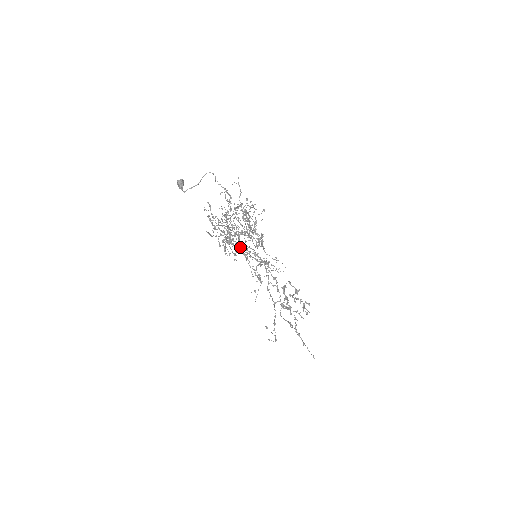
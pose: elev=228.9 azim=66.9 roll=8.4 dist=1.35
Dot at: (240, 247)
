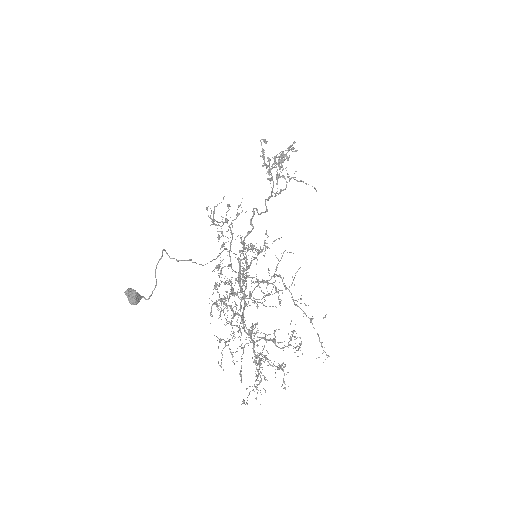
Dot at: occluded
